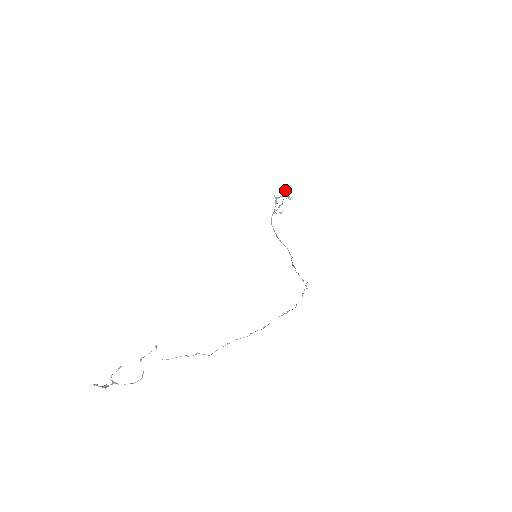
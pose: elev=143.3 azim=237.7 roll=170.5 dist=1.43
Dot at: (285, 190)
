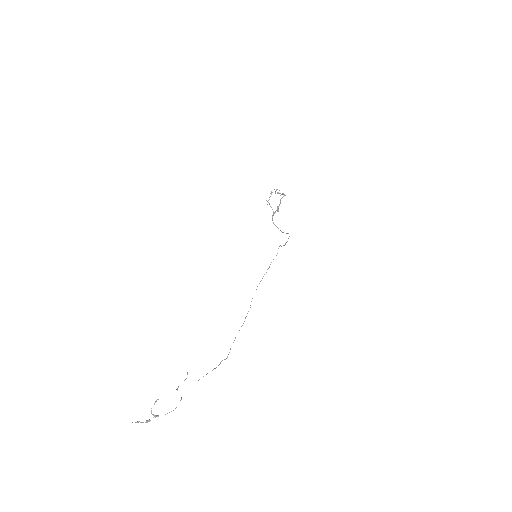
Dot at: occluded
